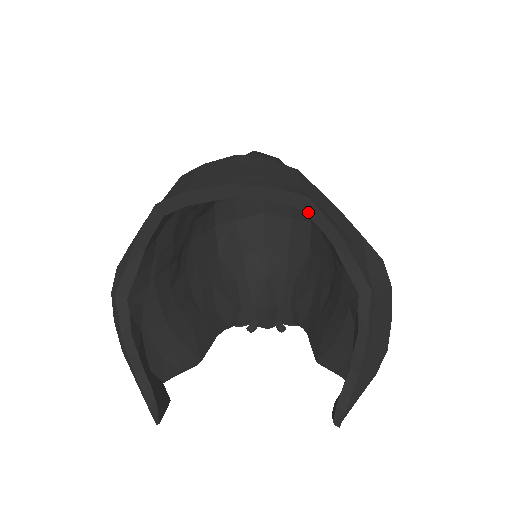
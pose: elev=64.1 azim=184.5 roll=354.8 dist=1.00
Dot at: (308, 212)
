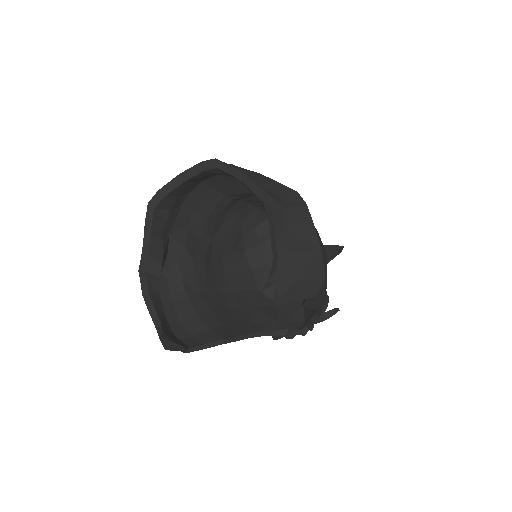
Dot at: (220, 168)
